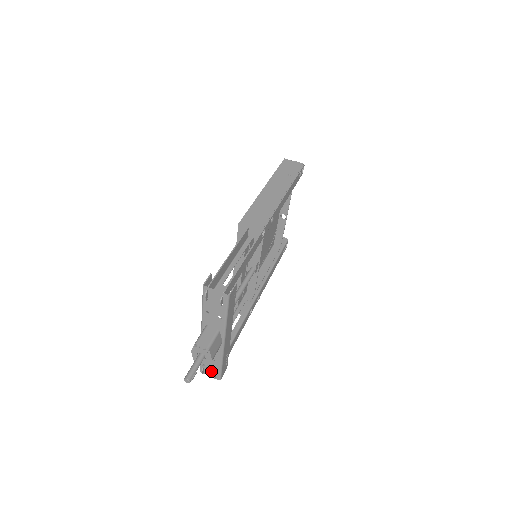
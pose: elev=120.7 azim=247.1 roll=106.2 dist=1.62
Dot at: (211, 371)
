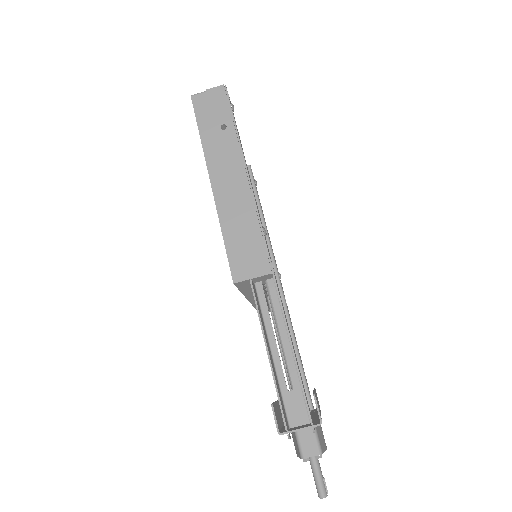
Dot at: occluded
